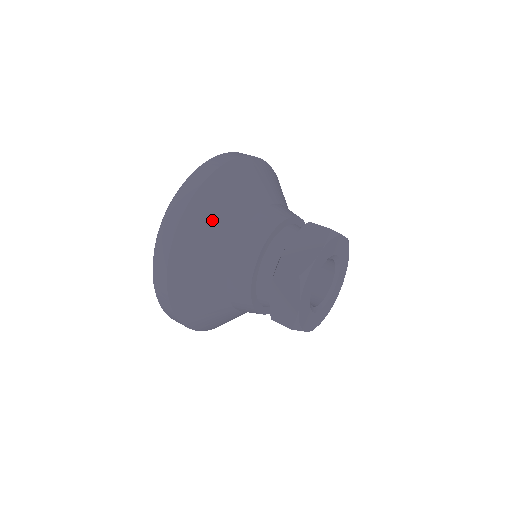
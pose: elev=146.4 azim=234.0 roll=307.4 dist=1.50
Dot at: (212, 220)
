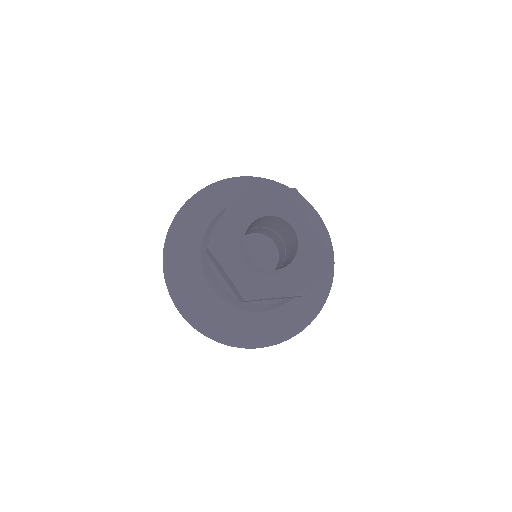
Dot at: (227, 191)
